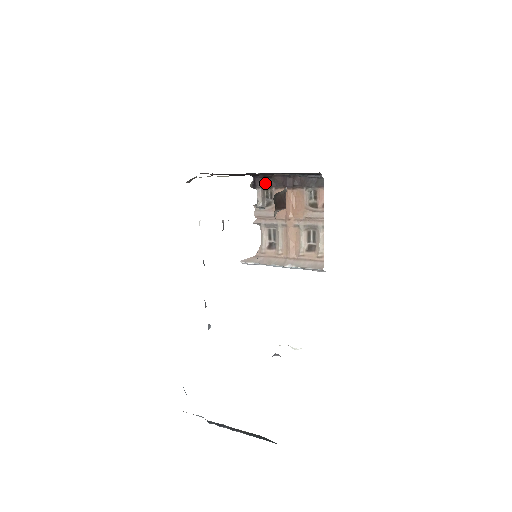
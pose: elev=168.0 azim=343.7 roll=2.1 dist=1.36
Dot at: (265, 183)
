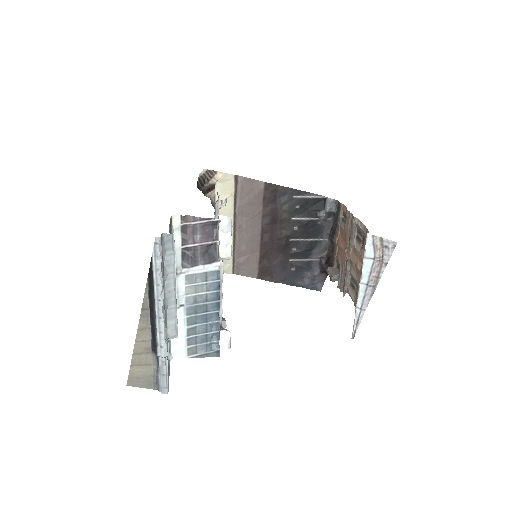
Dot at: (329, 262)
